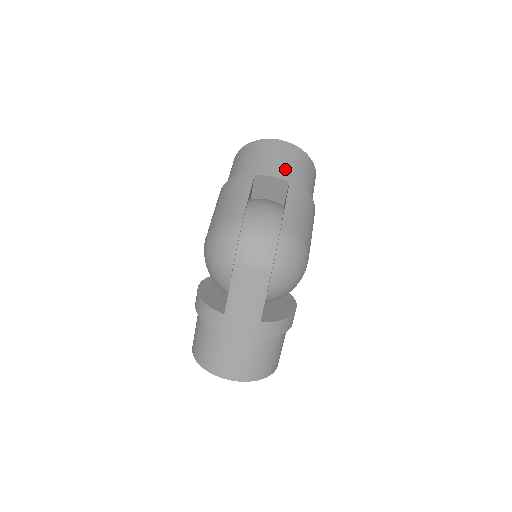
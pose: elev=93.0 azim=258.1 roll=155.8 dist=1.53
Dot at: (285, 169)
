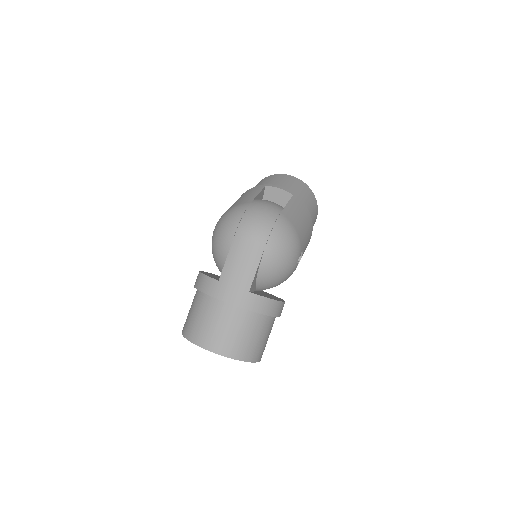
Dot at: (291, 189)
